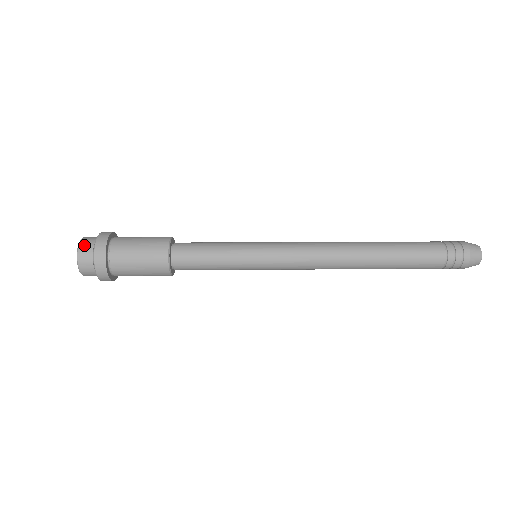
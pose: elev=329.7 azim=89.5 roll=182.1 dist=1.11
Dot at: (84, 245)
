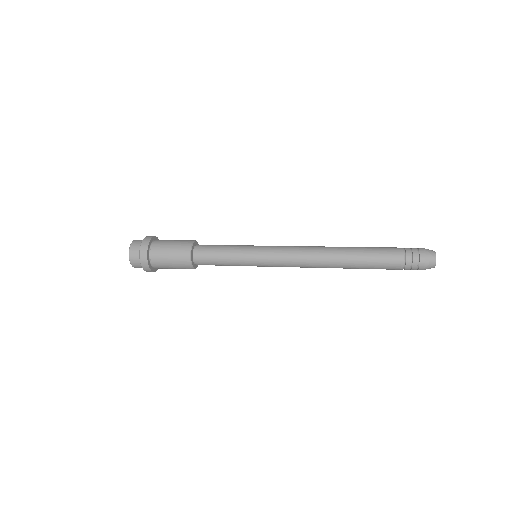
Dot at: (134, 245)
